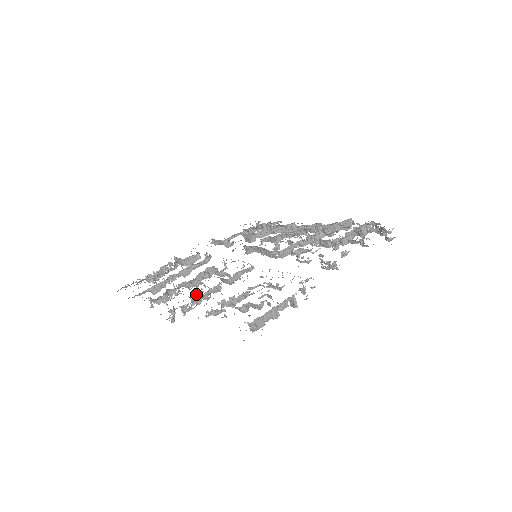
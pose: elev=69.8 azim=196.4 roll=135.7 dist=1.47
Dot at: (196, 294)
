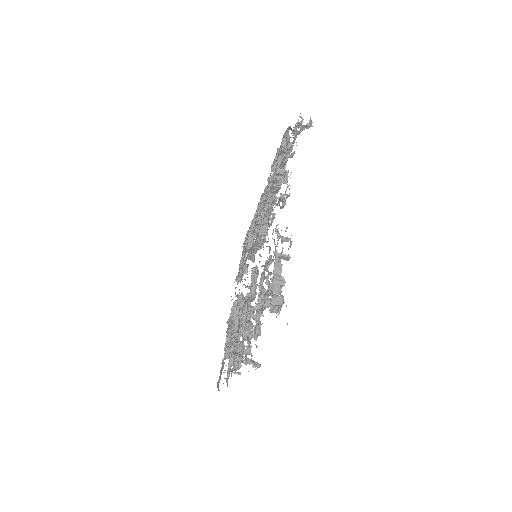
Dot at: (242, 333)
